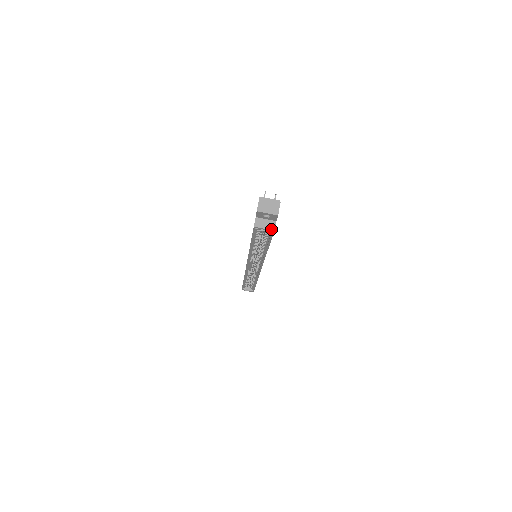
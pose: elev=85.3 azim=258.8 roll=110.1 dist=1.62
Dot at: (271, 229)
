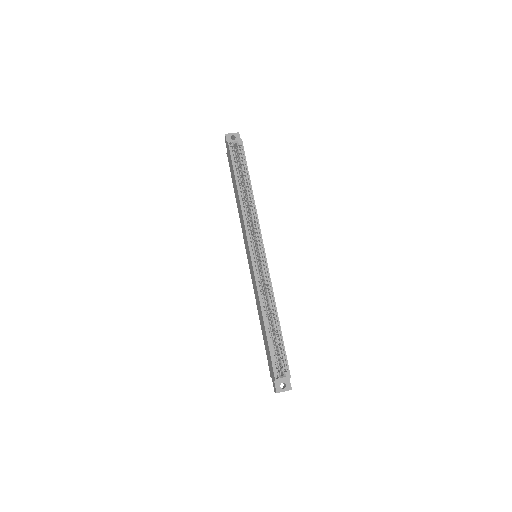
Dot at: (239, 140)
